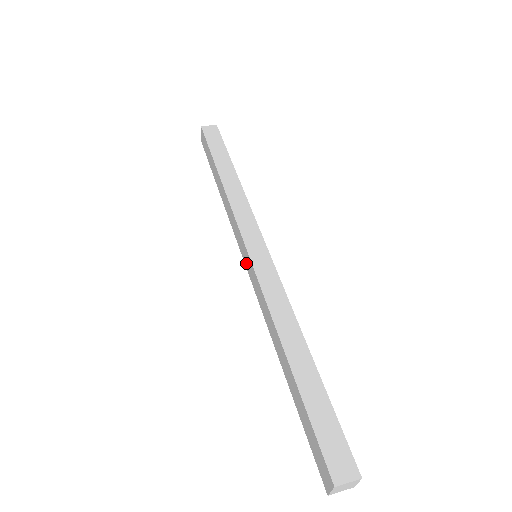
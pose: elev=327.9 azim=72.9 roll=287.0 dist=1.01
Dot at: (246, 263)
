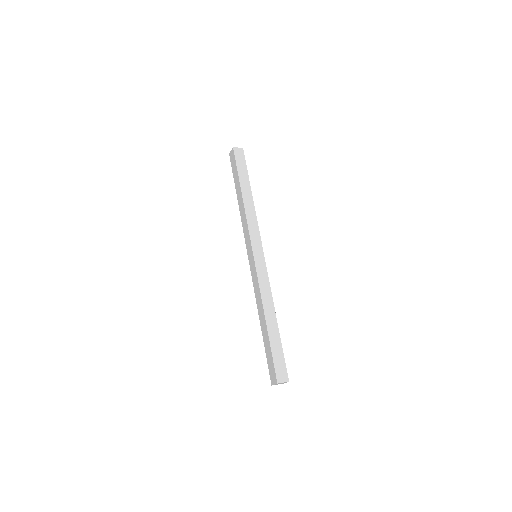
Dot at: (250, 259)
